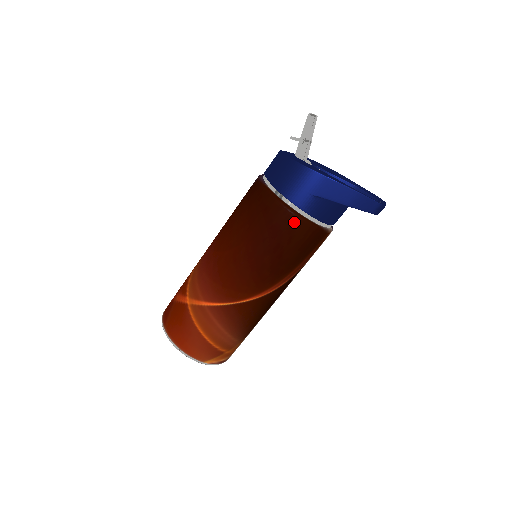
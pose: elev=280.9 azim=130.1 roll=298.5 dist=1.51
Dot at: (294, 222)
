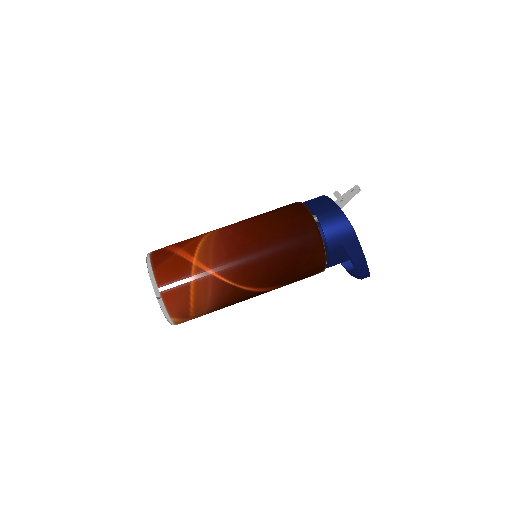
Dot at: (319, 253)
